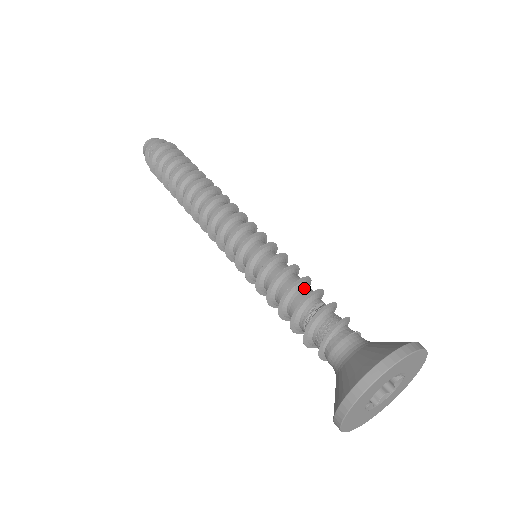
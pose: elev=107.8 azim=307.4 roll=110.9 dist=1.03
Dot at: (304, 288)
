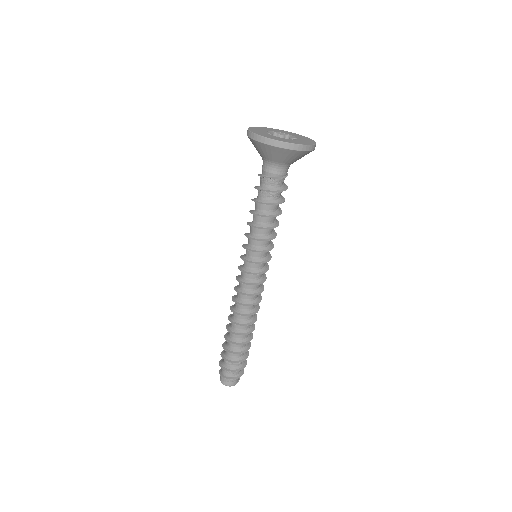
Dot at: occluded
